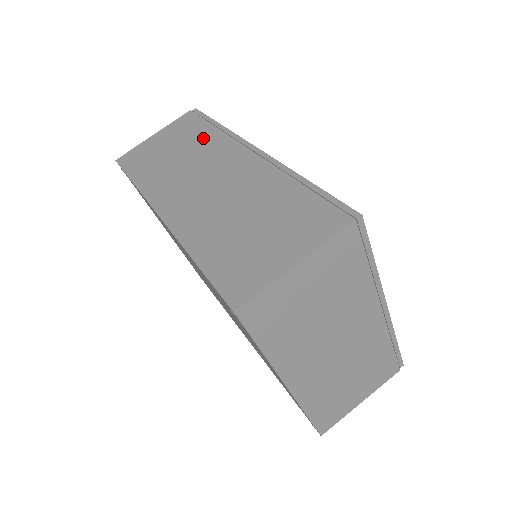
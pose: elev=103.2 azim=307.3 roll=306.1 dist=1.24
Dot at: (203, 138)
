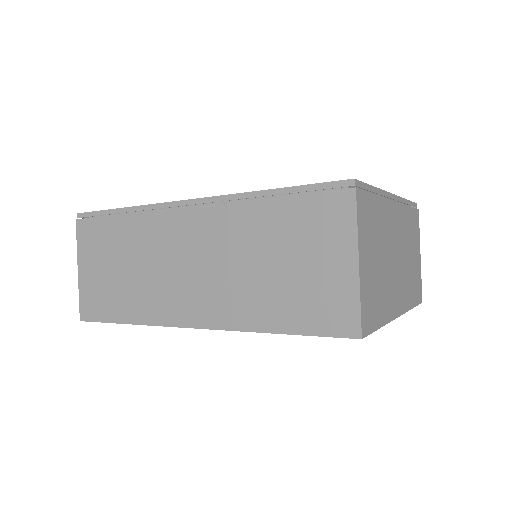
Dot at: (128, 234)
